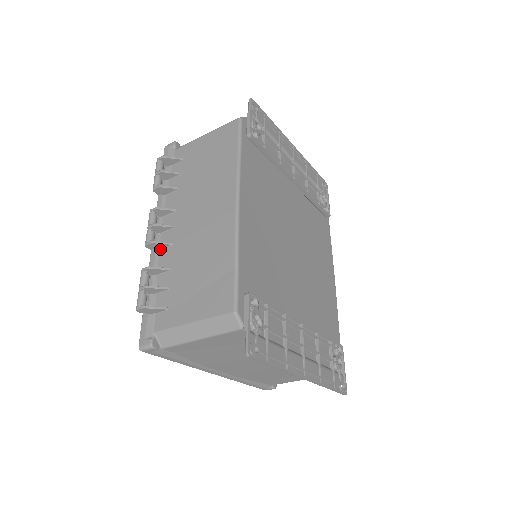
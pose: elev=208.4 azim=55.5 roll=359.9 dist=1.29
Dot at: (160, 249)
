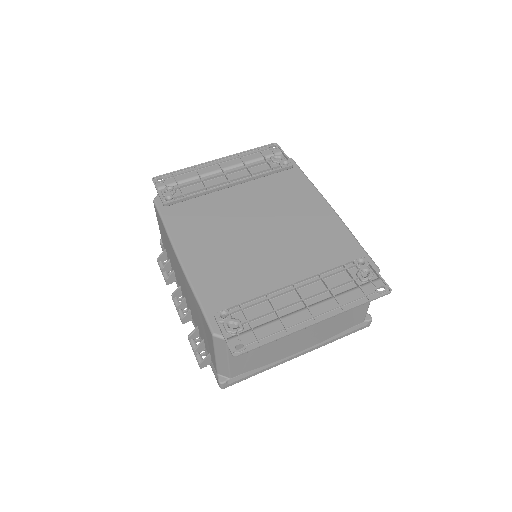
Dot at: (191, 317)
